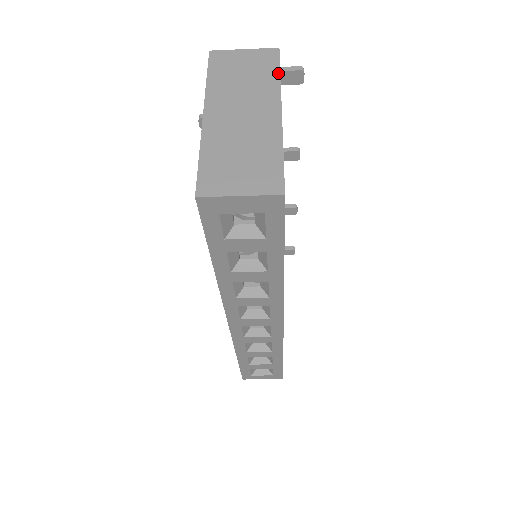
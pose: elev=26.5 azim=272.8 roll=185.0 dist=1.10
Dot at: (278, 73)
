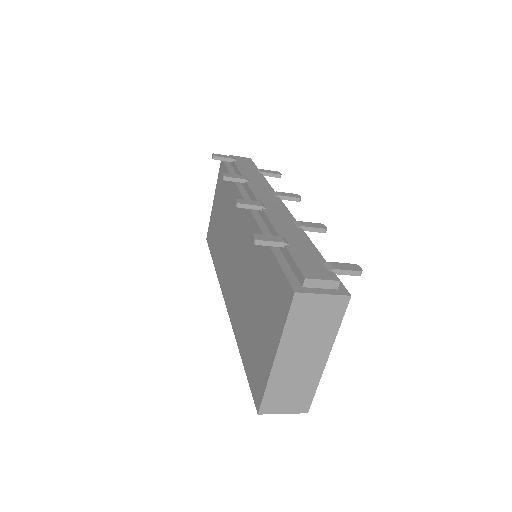
Dot at: (339, 324)
